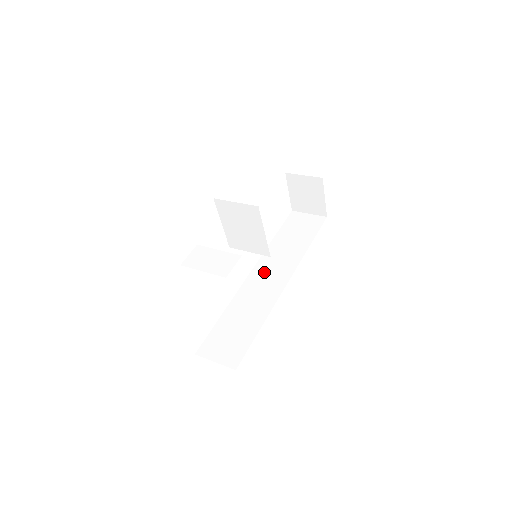
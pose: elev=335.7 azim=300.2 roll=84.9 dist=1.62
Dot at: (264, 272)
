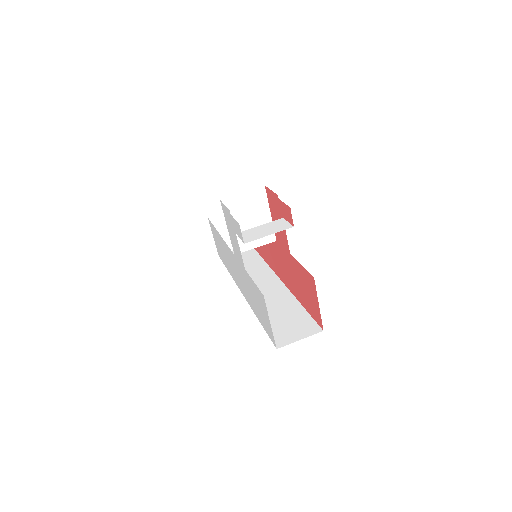
Dot at: occluded
